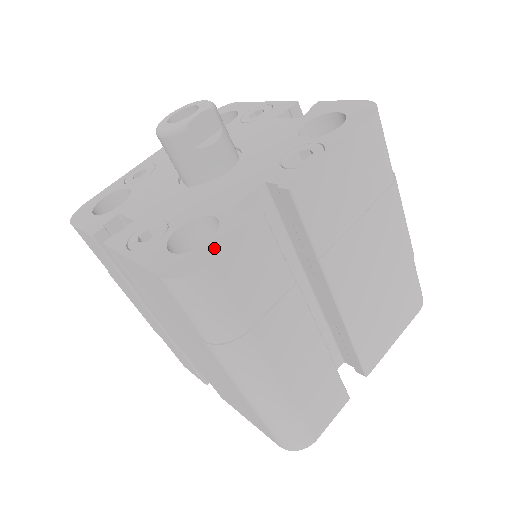
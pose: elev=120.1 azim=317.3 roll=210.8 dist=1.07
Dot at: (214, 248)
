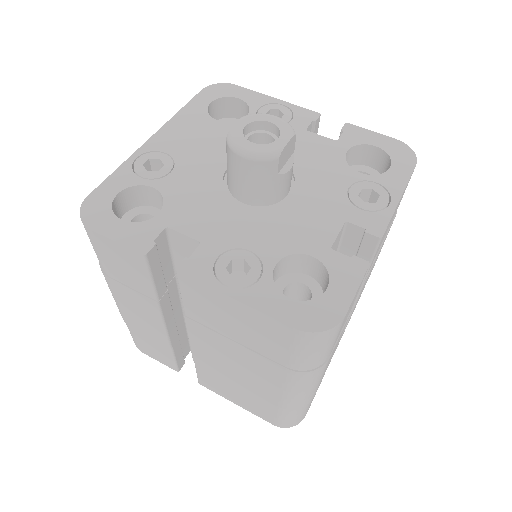
Dot at: (340, 299)
